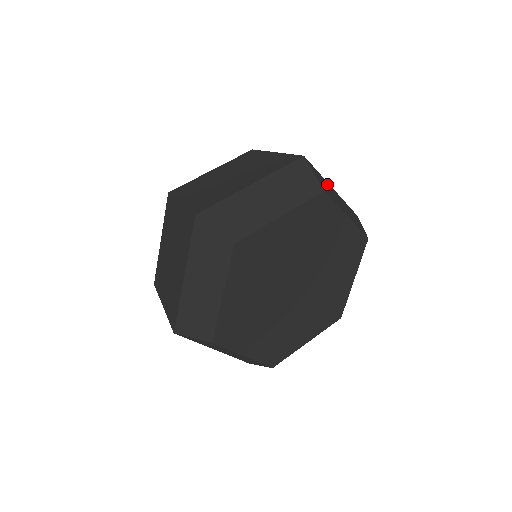
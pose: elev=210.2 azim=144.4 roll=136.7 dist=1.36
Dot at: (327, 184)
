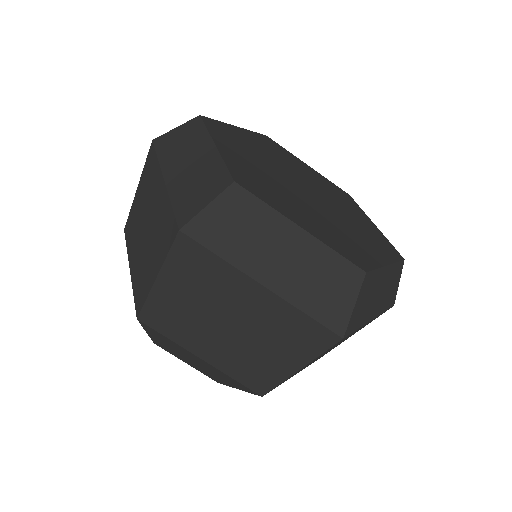
Dot at: occluded
